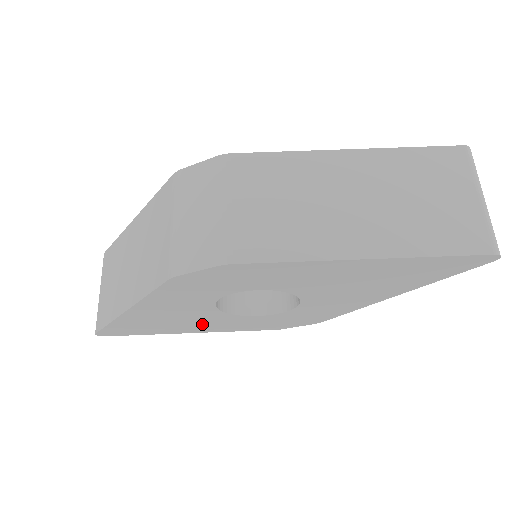
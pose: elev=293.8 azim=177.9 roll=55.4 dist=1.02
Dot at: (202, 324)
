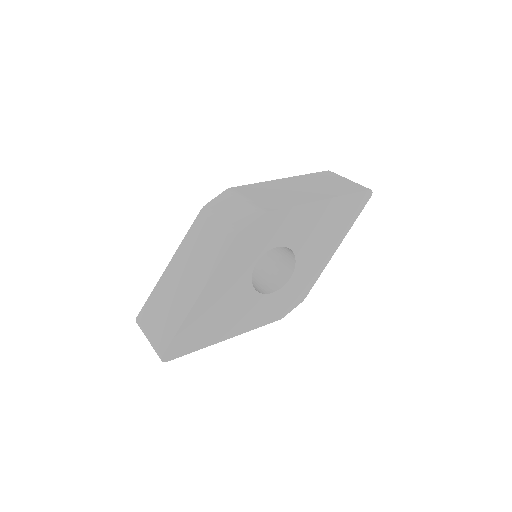
Dot at: (238, 317)
